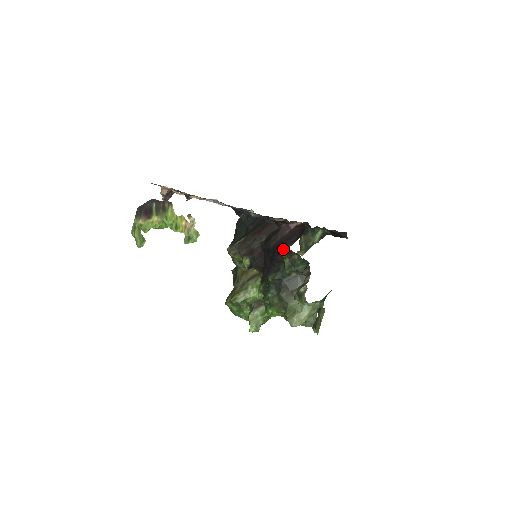
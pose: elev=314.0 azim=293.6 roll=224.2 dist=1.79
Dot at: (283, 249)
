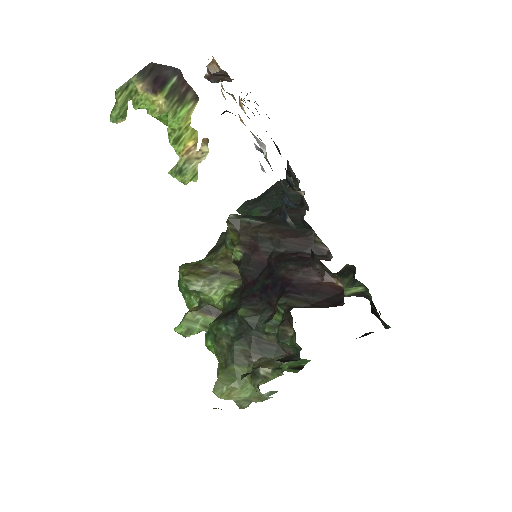
Dot at: (287, 300)
